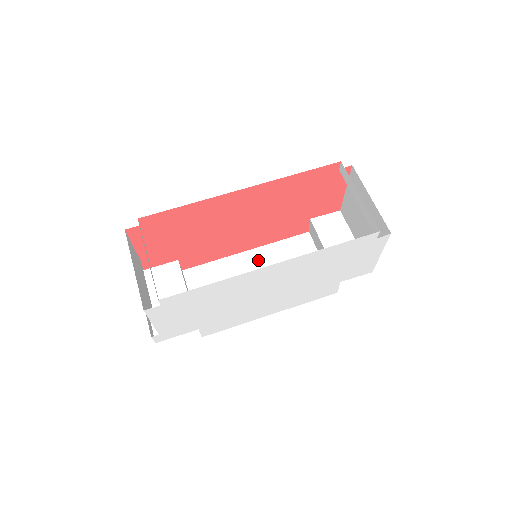
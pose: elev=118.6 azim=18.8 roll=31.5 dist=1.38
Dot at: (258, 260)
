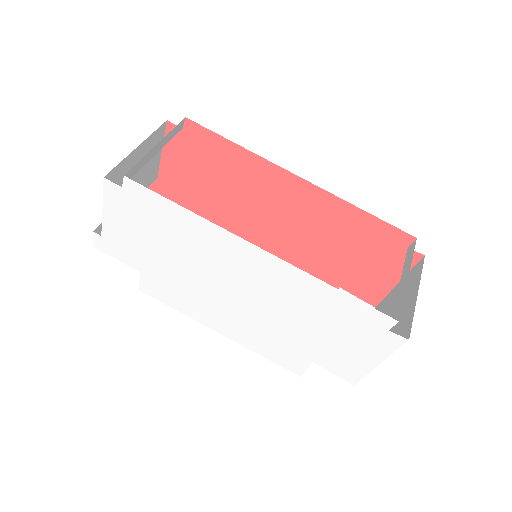
Dot at: occluded
